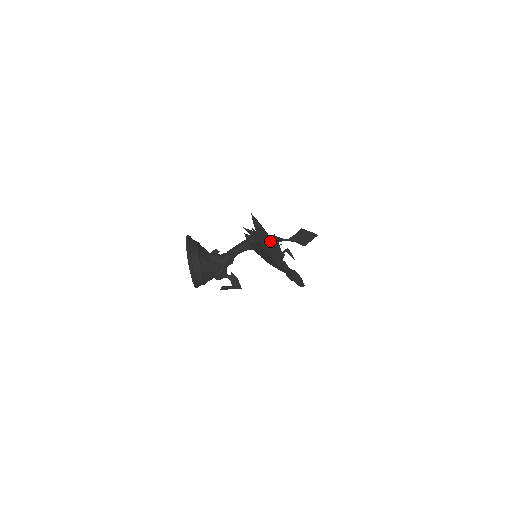
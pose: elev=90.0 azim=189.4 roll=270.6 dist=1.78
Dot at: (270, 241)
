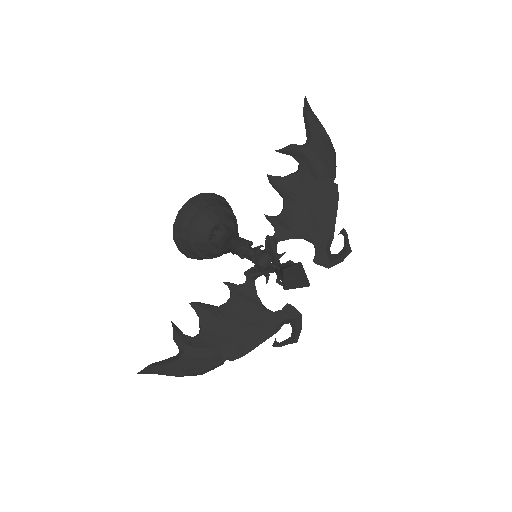
Dot at: (186, 371)
